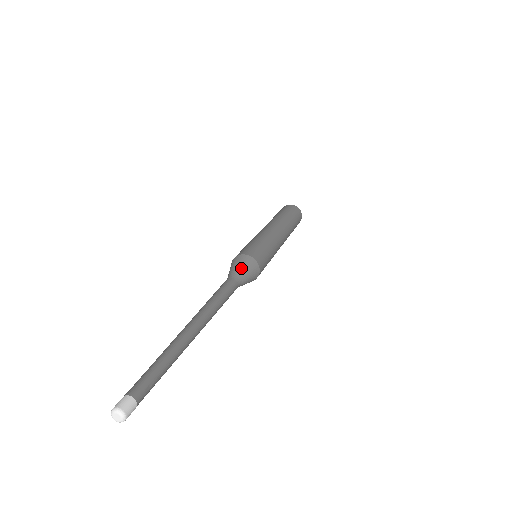
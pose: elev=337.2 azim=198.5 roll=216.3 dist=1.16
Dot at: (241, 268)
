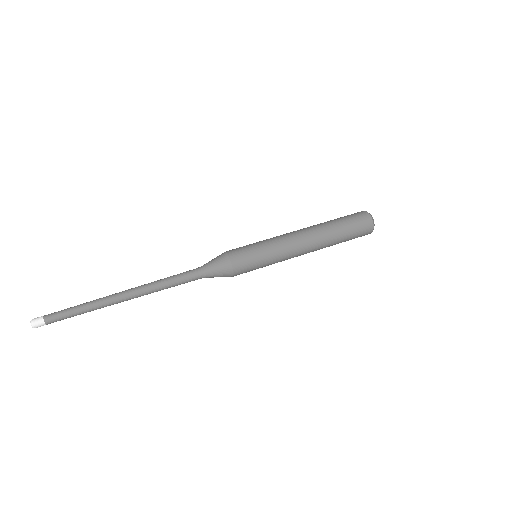
Dot at: (210, 261)
